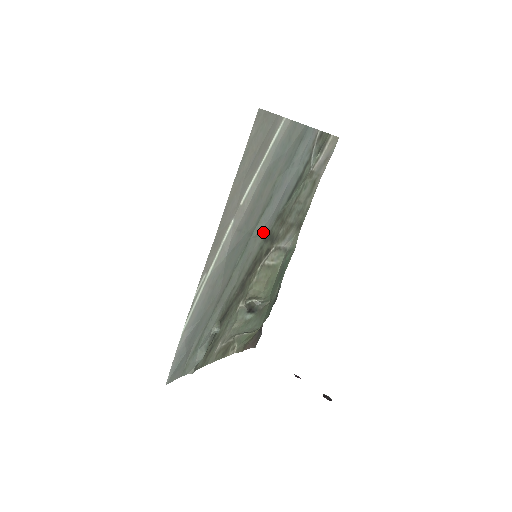
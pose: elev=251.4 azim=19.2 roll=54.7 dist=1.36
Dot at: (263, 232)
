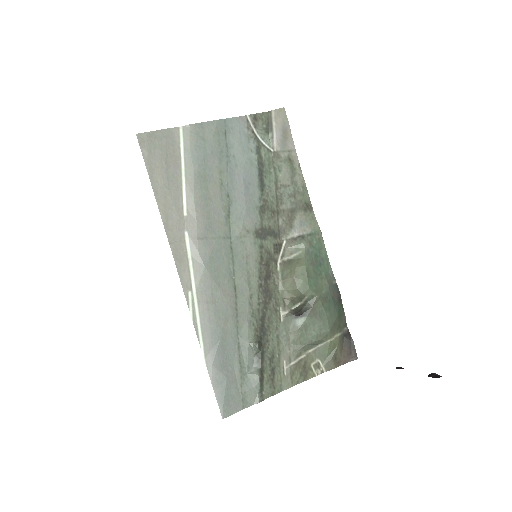
Dot at: (248, 231)
